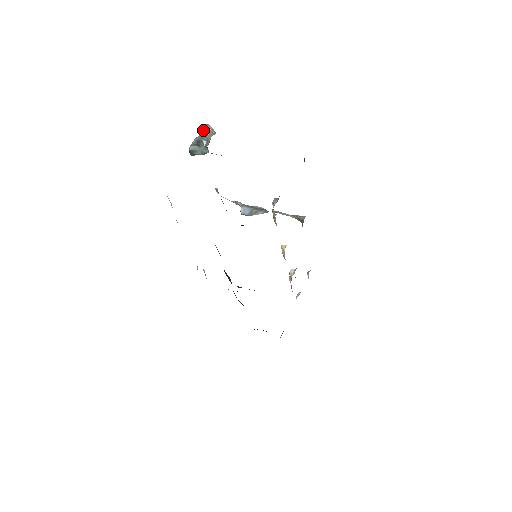
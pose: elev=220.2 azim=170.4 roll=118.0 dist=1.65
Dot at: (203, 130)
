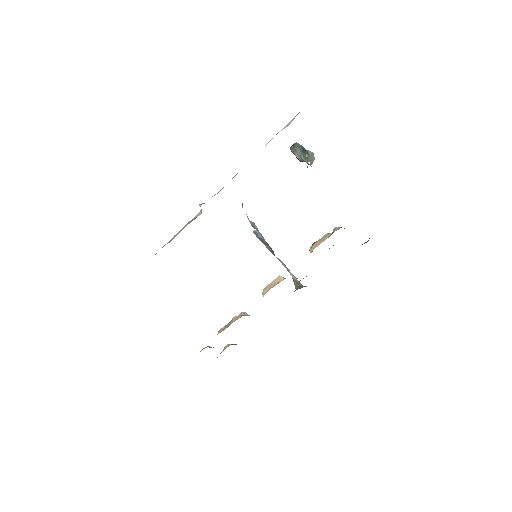
Dot at: (310, 151)
